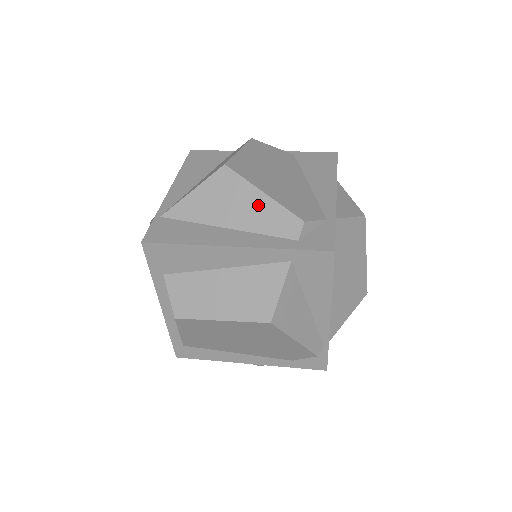
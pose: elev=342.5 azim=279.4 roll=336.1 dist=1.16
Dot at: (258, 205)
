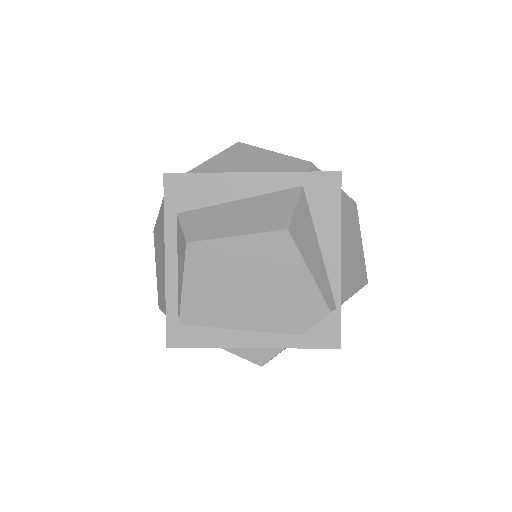
Dot at: (269, 159)
